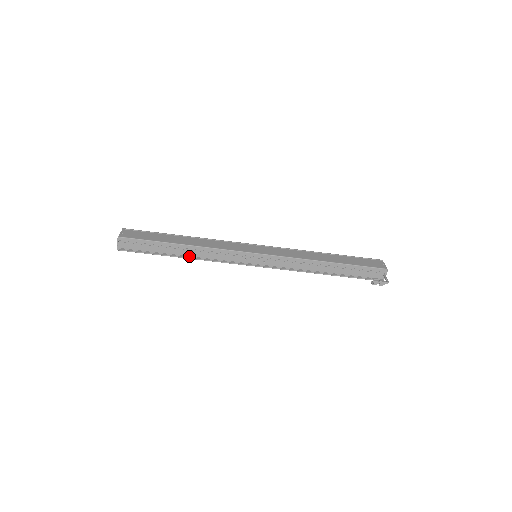
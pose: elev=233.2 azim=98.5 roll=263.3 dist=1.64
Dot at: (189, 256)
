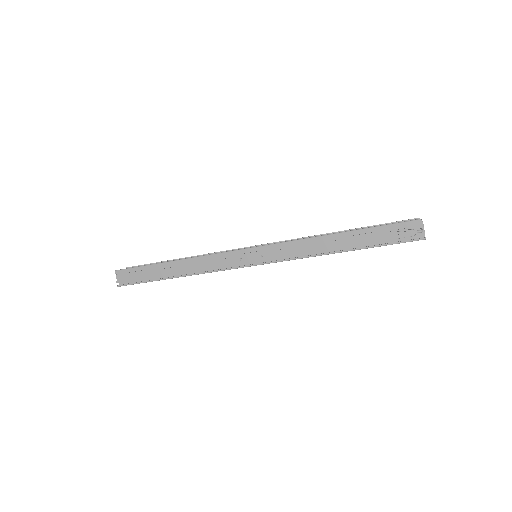
Dot at: (185, 274)
